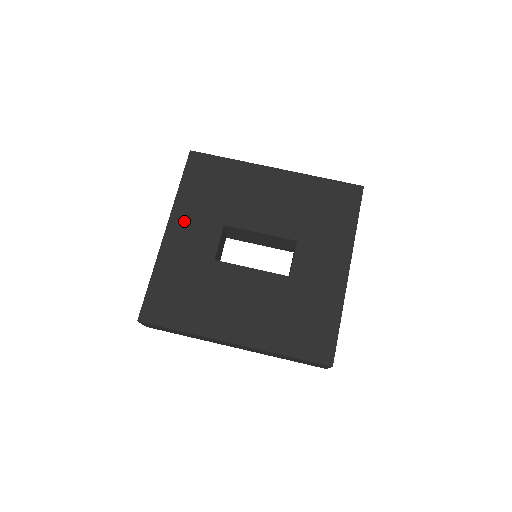
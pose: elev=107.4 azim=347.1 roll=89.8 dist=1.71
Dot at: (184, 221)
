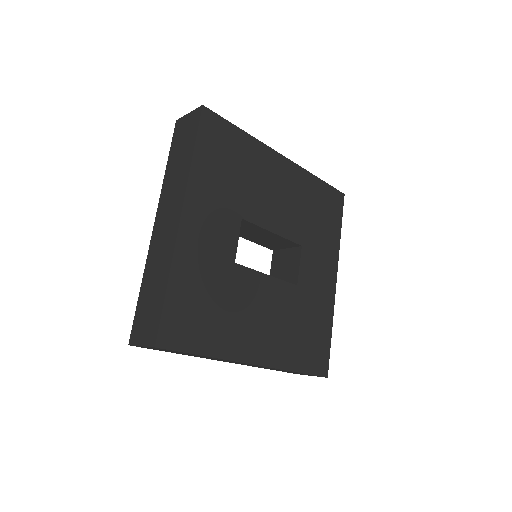
Dot at: (201, 206)
